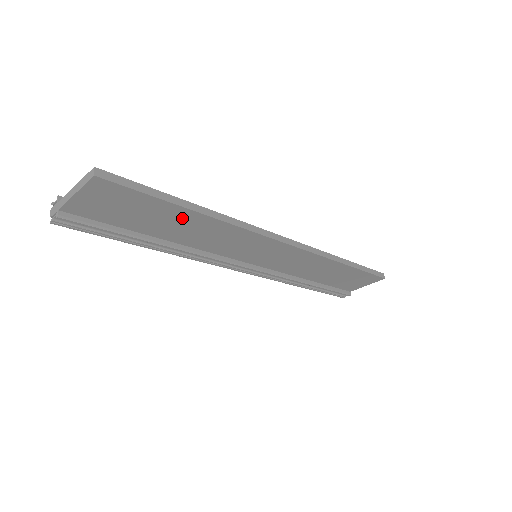
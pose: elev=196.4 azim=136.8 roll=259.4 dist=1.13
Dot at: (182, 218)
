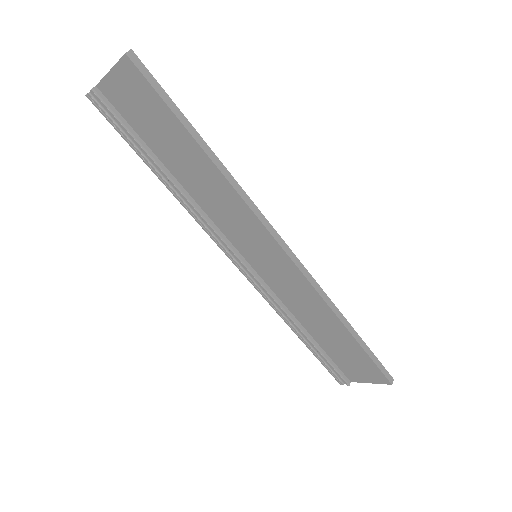
Dot at: (191, 153)
